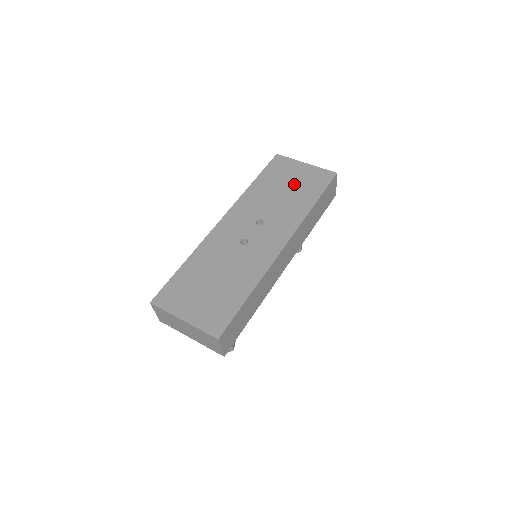
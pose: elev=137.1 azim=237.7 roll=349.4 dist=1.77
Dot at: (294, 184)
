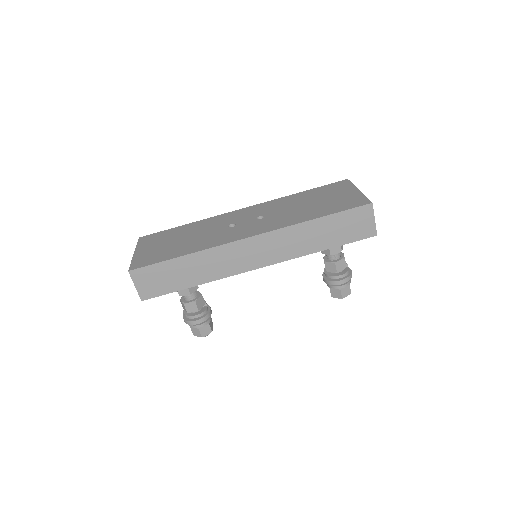
Dot at: (324, 201)
